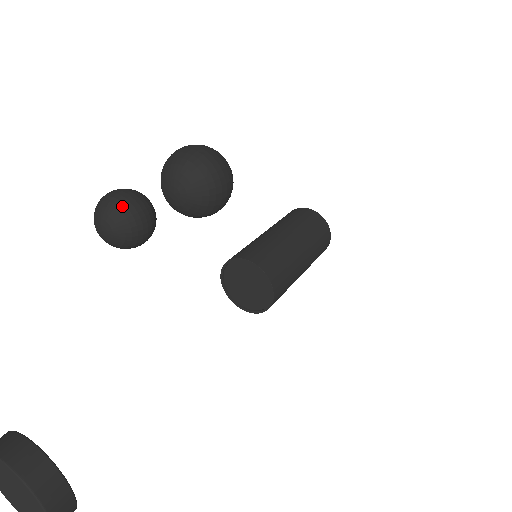
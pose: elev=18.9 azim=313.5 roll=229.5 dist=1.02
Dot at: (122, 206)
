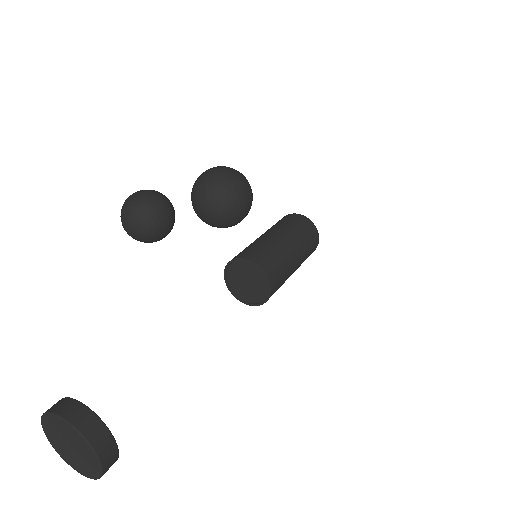
Dot at: (149, 207)
